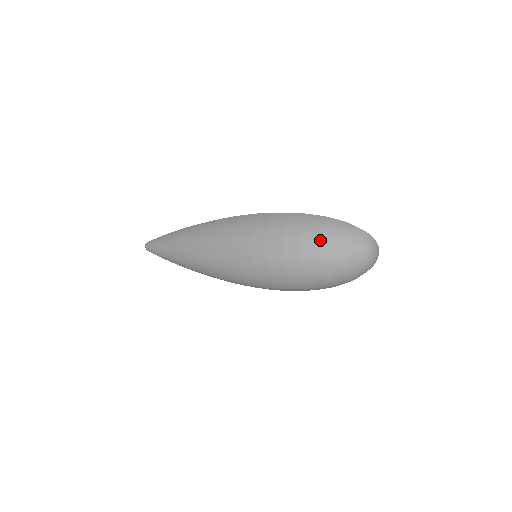
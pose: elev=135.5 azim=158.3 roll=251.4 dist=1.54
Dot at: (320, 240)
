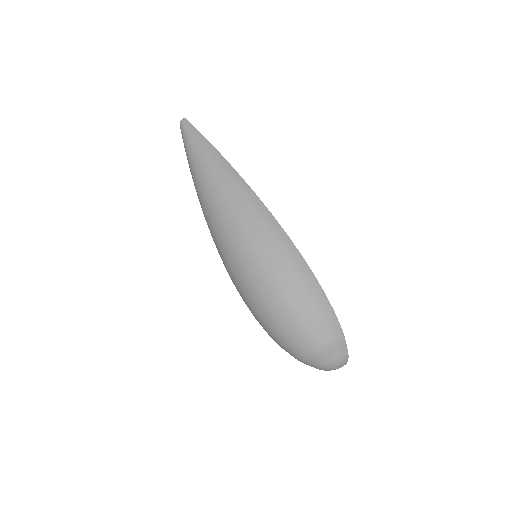
Dot at: (308, 328)
